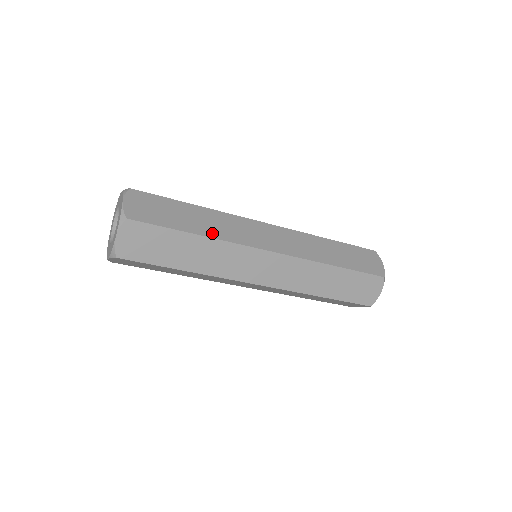
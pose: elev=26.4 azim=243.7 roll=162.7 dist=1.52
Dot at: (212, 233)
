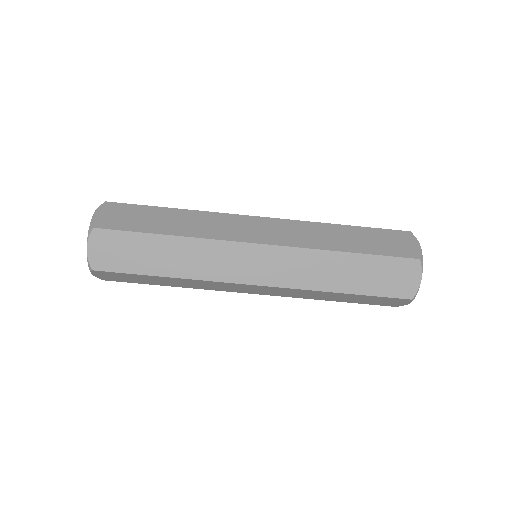
Dot at: (187, 232)
